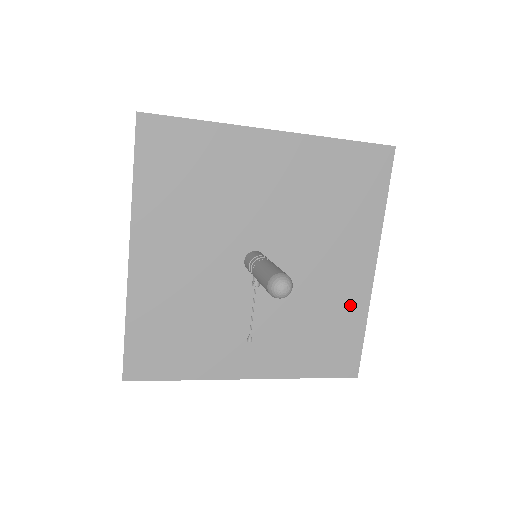
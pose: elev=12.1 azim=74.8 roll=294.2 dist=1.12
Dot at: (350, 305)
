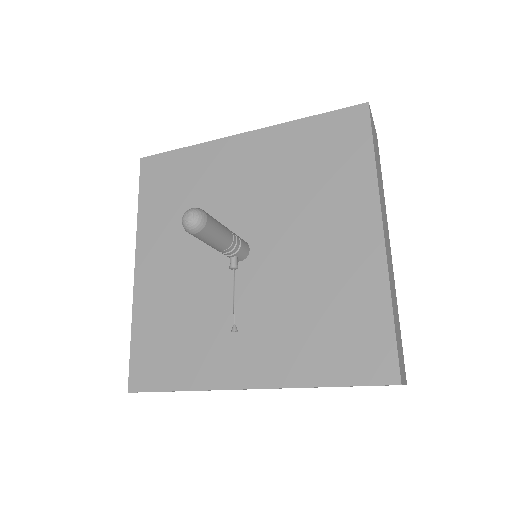
Dot at: (361, 281)
